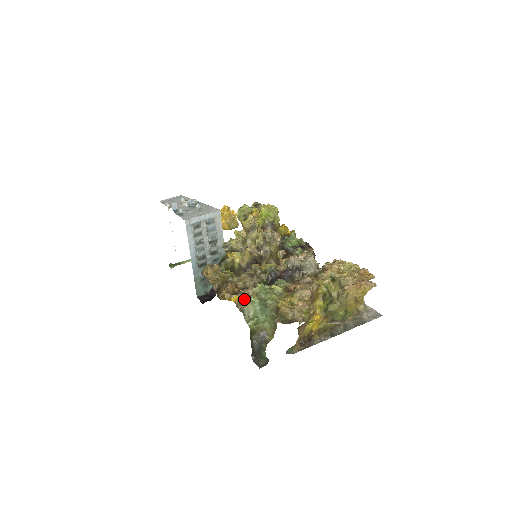
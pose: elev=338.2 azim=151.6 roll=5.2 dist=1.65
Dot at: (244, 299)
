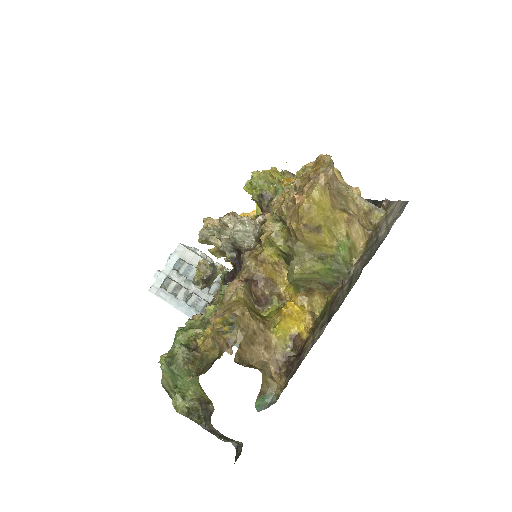
Dot at: occluded
